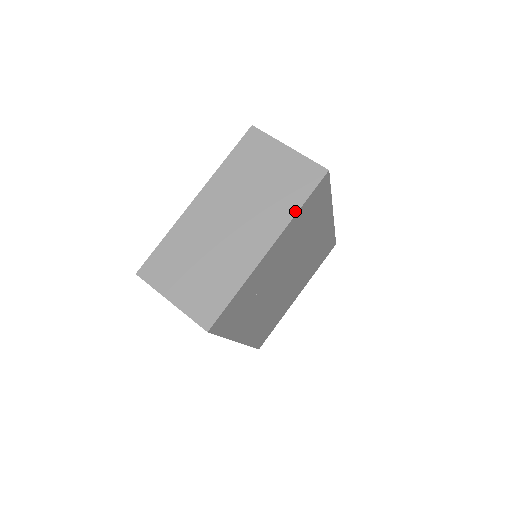
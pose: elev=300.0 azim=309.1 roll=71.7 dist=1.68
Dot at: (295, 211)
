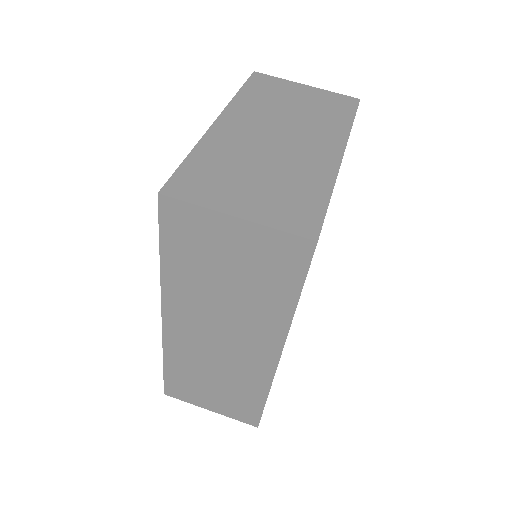
Dot at: (349, 125)
